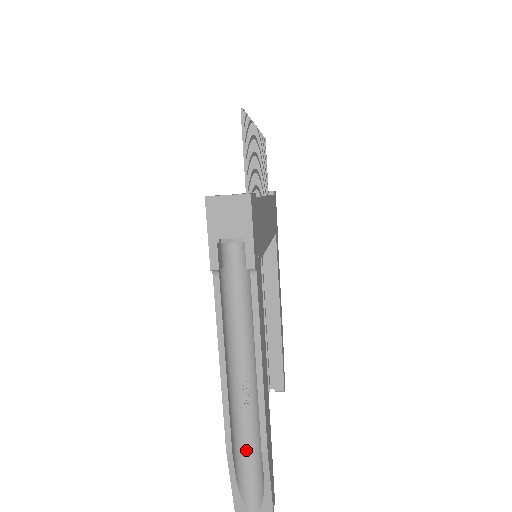
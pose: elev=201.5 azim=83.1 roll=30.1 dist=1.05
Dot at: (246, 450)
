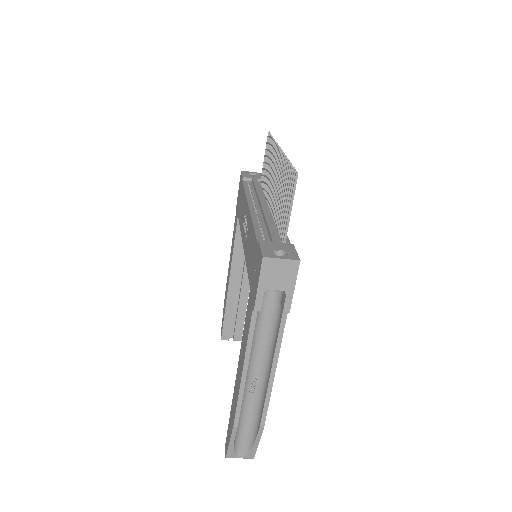
Dot at: (244, 421)
